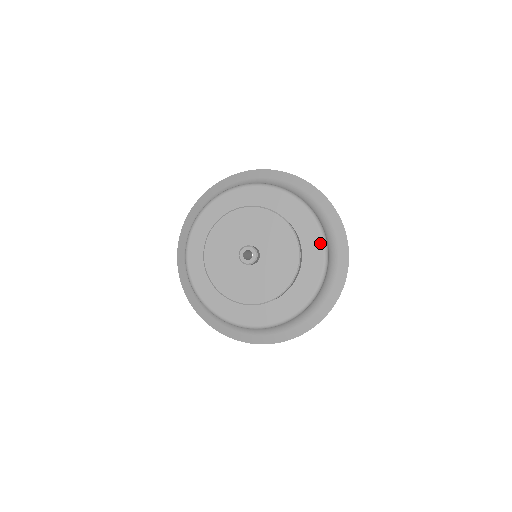
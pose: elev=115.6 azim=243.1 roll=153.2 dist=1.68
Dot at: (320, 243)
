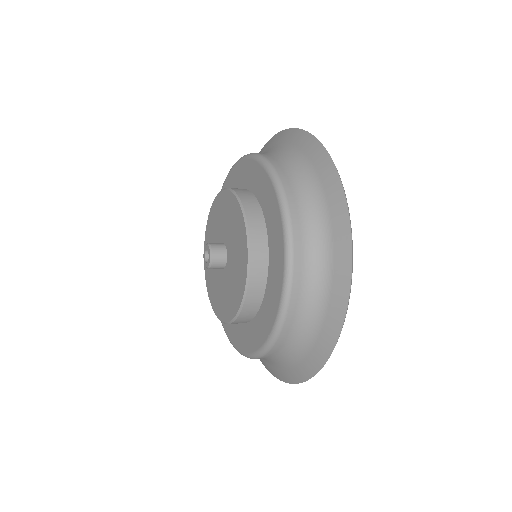
Dot at: (282, 259)
